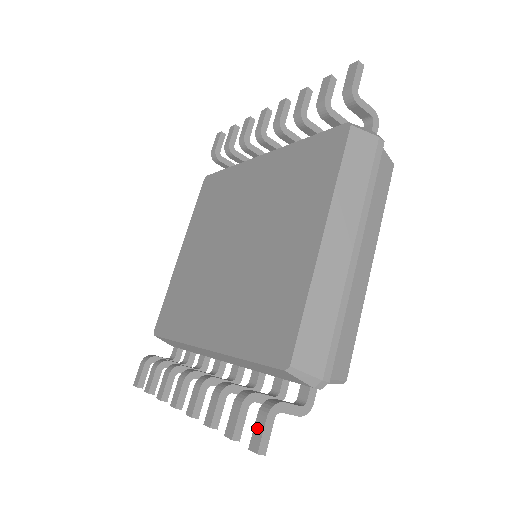
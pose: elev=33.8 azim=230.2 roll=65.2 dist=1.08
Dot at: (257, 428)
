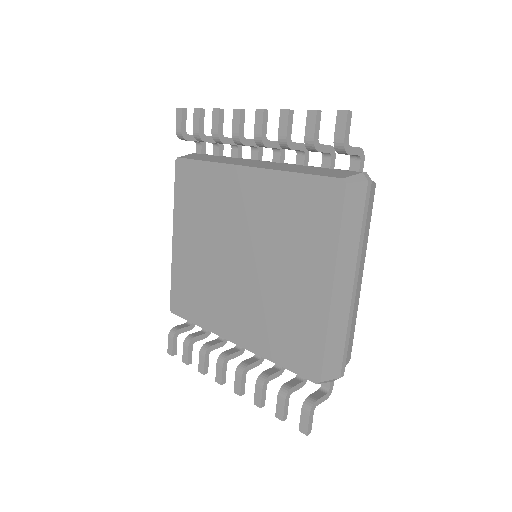
Dot at: (303, 420)
